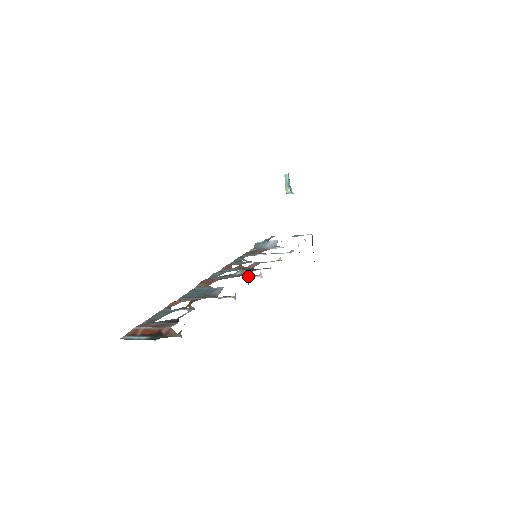
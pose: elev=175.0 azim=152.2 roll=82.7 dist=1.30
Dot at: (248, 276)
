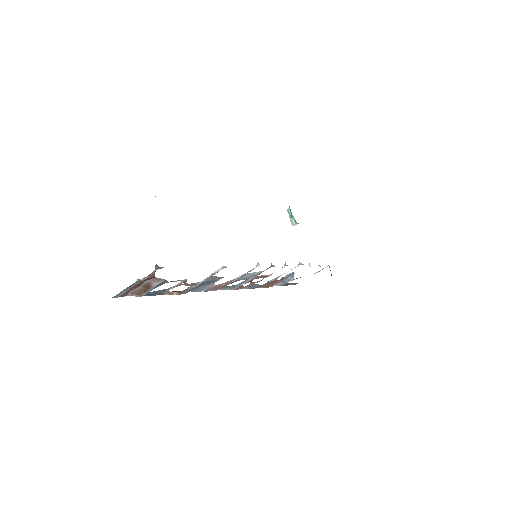
Dot at: (248, 271)
